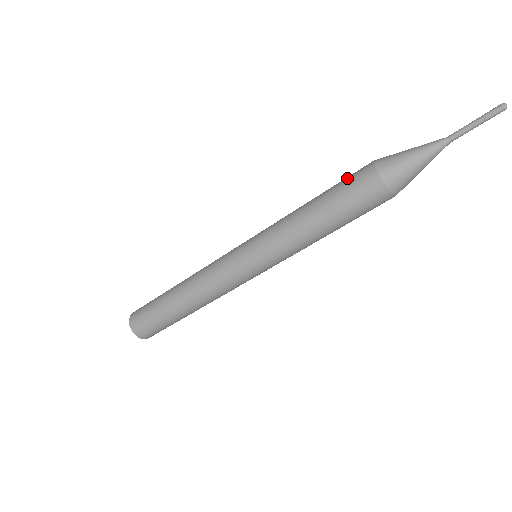
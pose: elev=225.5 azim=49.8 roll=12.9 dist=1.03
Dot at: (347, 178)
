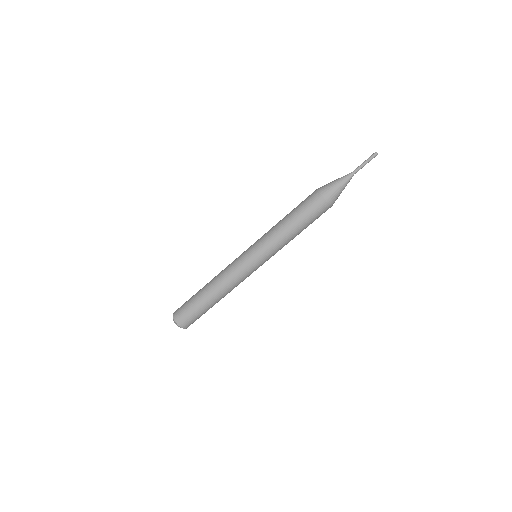
Dot at: occluded
